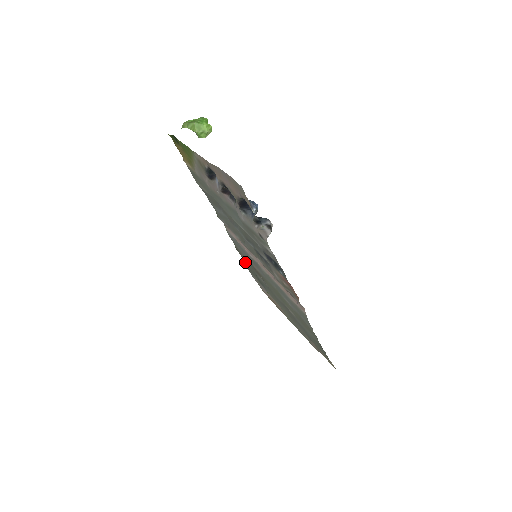
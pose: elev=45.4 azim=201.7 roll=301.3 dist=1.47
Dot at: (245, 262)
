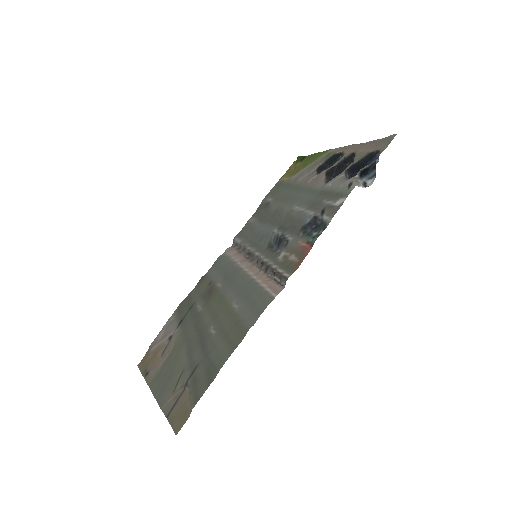
Dot at: (192, 294)
